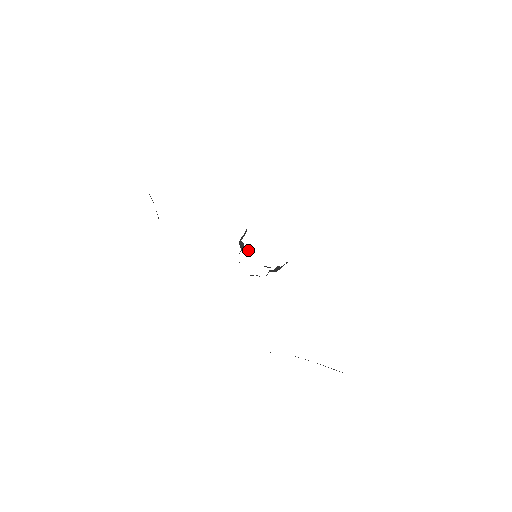
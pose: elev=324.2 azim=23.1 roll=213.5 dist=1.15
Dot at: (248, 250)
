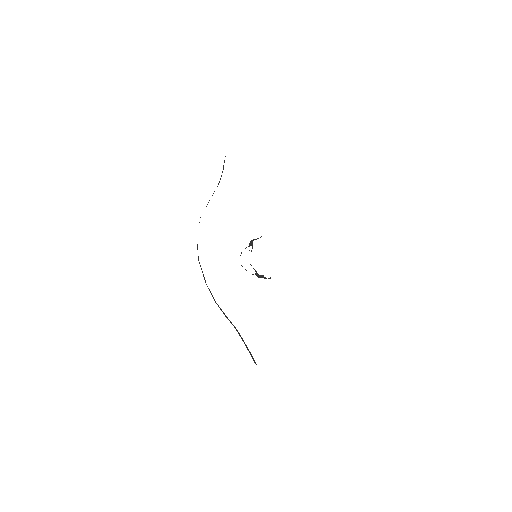
Dot at: occluded
